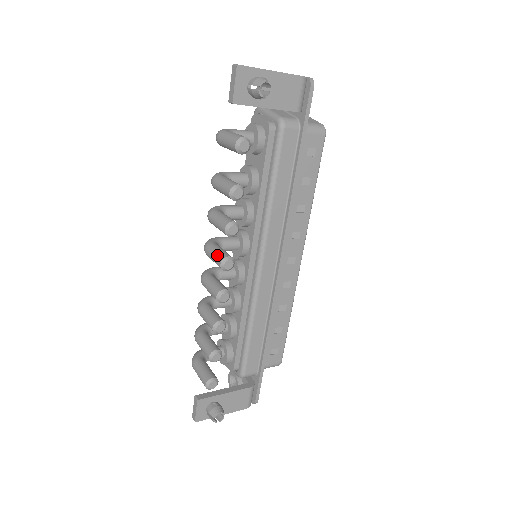
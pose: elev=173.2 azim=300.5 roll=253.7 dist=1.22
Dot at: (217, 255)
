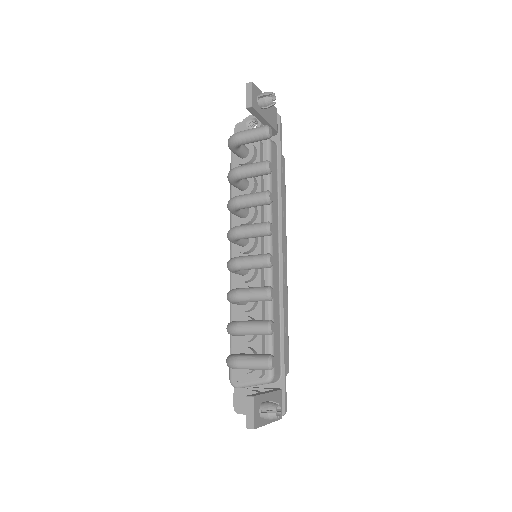
Dot at: (257, 224)
